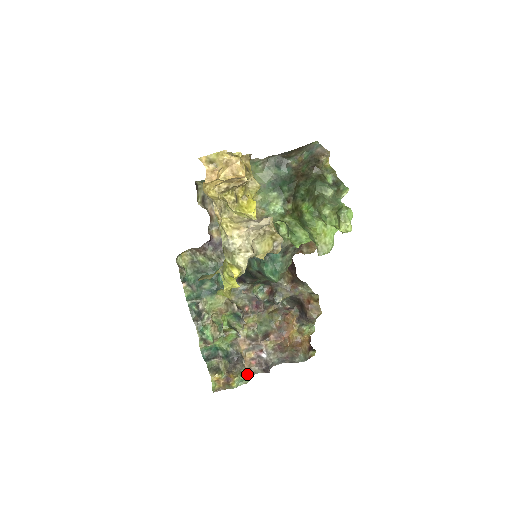
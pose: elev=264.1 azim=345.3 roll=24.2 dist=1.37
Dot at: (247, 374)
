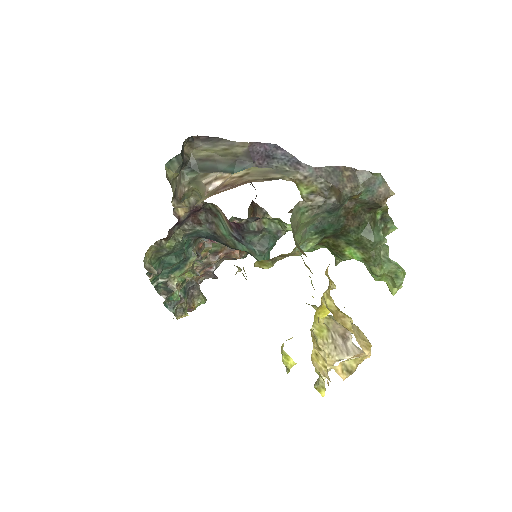
Dot at: occluded
